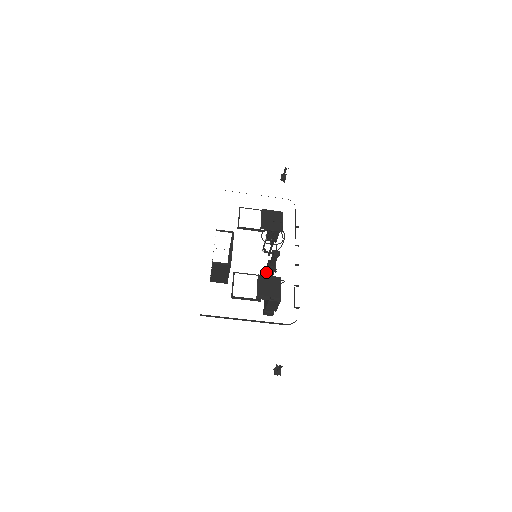
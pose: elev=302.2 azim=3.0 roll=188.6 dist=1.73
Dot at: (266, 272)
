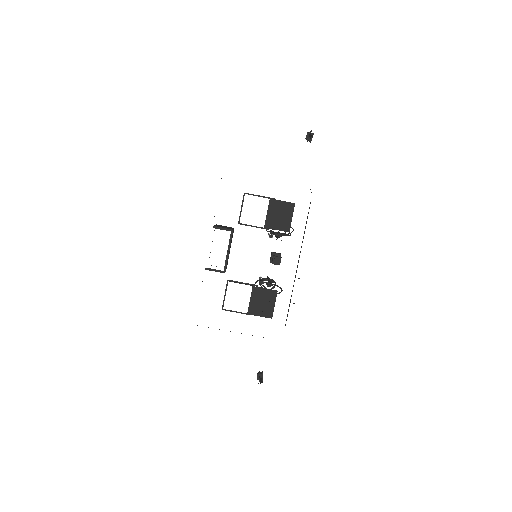
Dot at: (262, 284)
